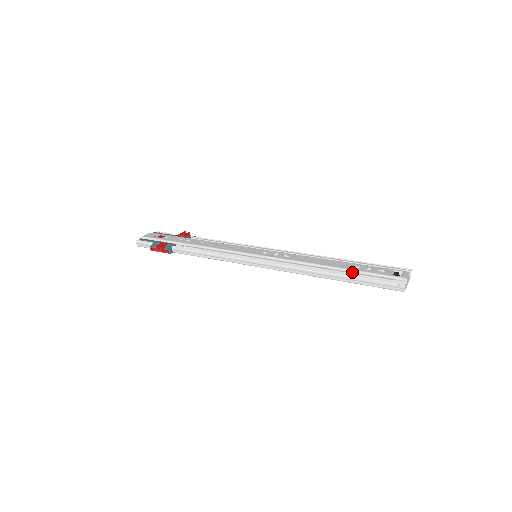
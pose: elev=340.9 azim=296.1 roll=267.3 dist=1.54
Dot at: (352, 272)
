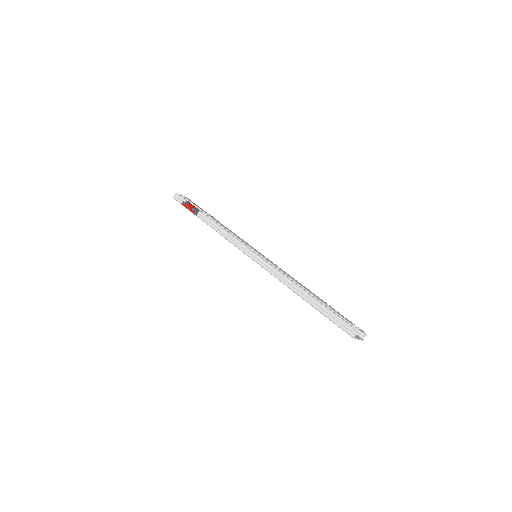
Dot at: (323, 303)
